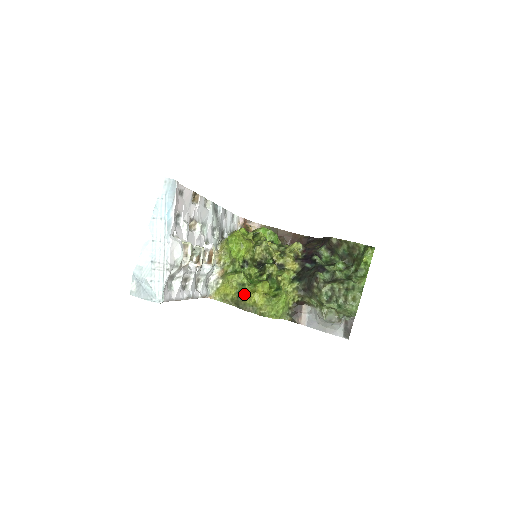
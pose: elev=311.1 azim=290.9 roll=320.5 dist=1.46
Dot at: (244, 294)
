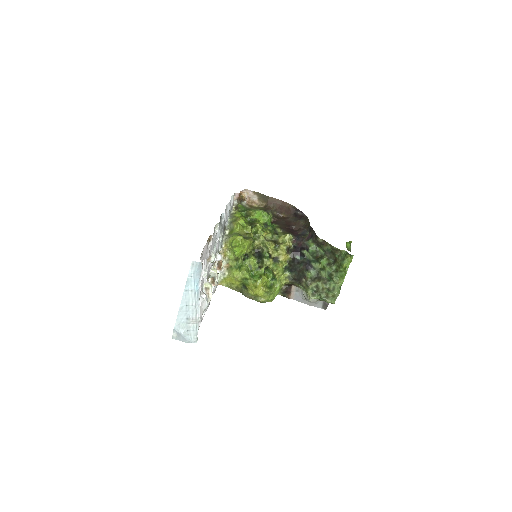
Dot at: (247, 286)
